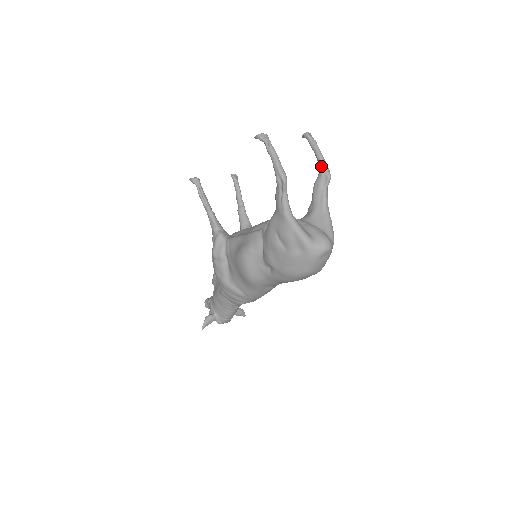
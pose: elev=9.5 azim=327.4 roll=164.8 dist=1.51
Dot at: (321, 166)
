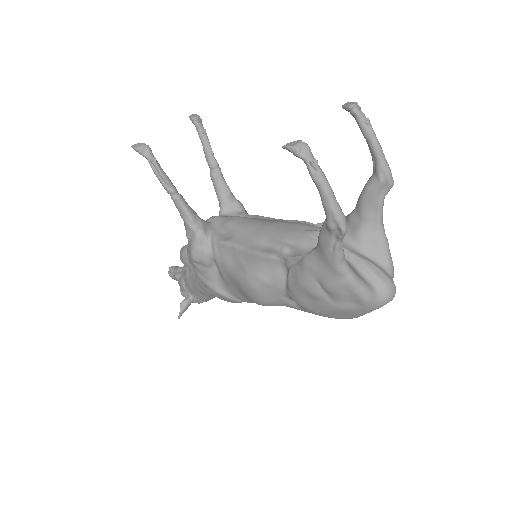
Dot at: (380, 168)
